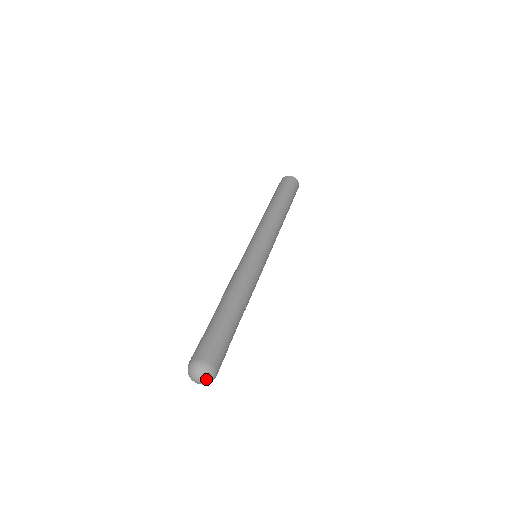
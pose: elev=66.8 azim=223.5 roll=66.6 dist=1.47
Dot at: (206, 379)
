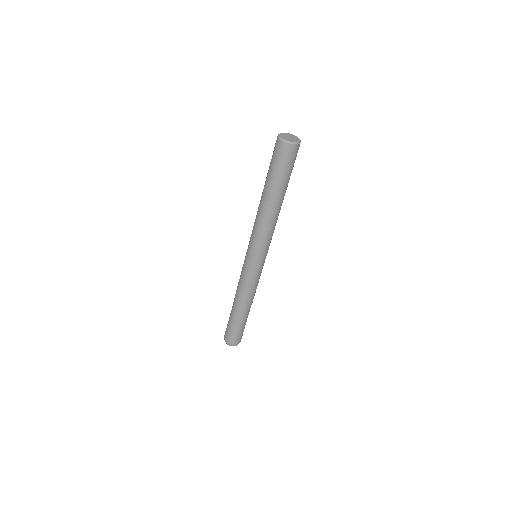
Dot at: occluded
